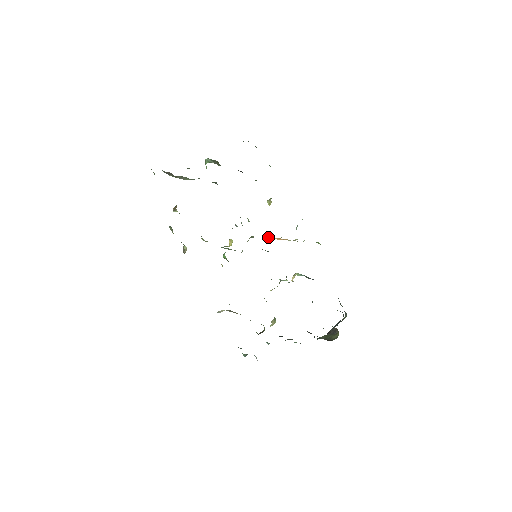
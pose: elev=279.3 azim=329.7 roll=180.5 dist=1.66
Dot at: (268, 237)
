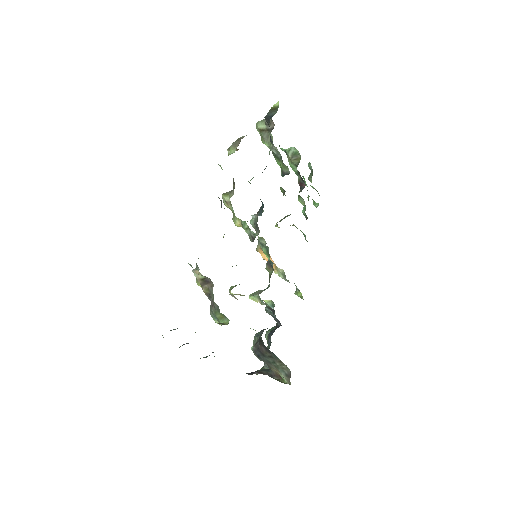
Dot at: (261, 250)
